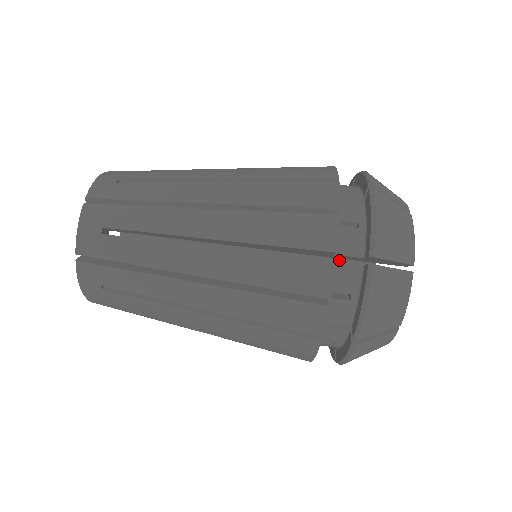
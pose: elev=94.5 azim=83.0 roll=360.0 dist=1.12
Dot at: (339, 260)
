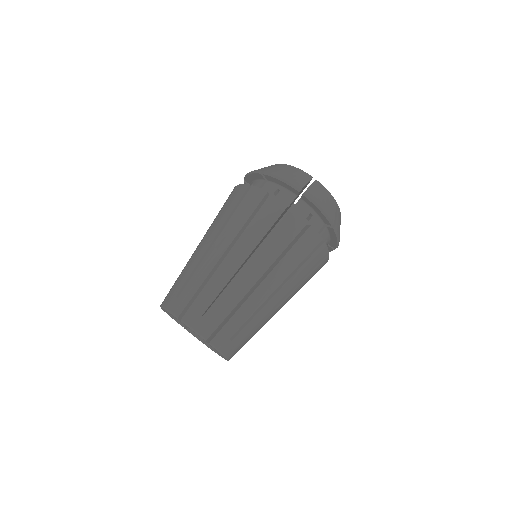
Dot at: (279, 220)
